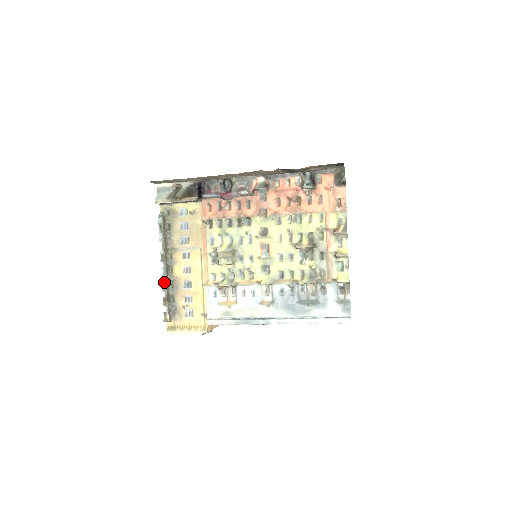
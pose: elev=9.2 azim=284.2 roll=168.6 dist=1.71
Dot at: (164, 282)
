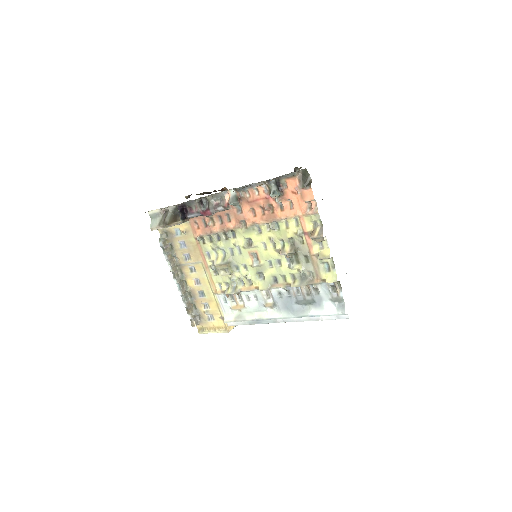
Dot at: (182, 295)
